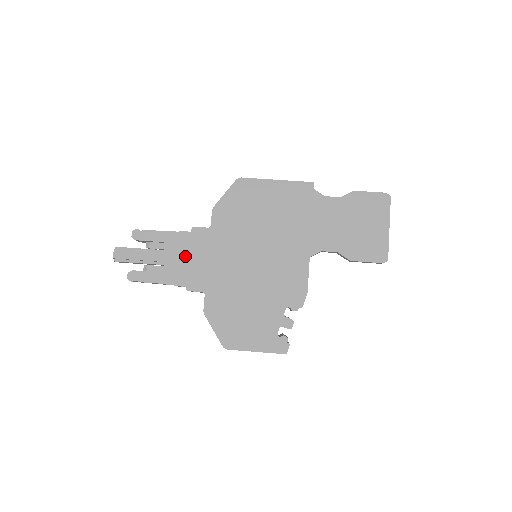
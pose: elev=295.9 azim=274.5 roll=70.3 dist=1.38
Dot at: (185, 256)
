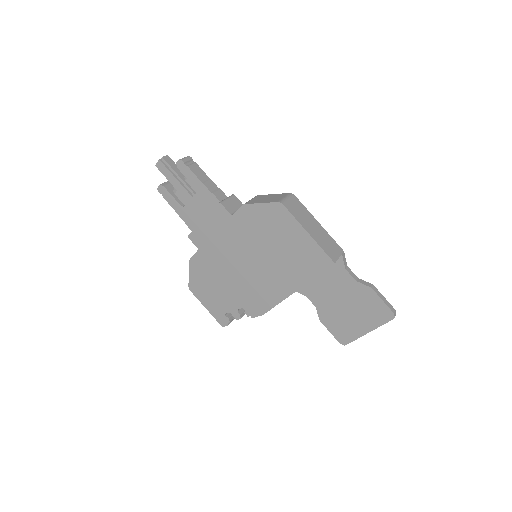
Dot at: (204, 212)
